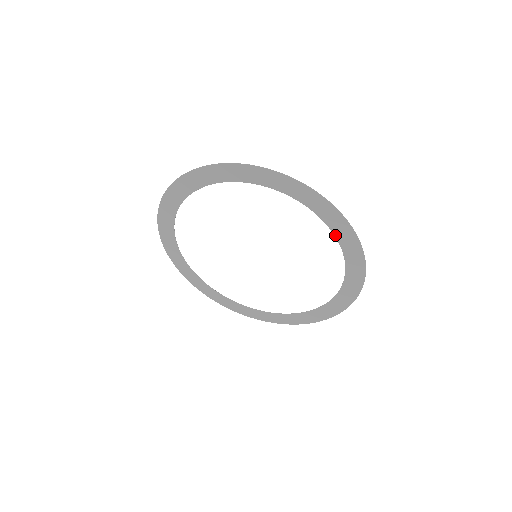
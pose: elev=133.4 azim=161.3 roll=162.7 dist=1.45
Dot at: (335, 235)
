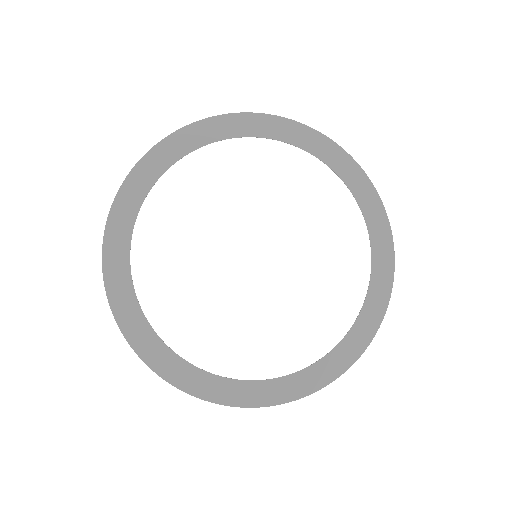
Dot at: (358, 203)
